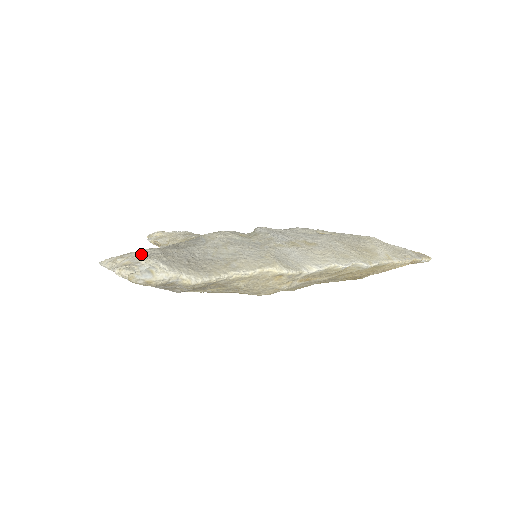
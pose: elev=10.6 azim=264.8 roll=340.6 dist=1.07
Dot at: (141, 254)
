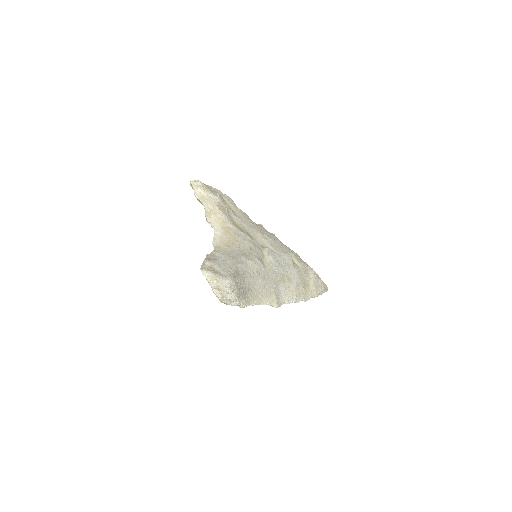
Dot at: (227, 284)
